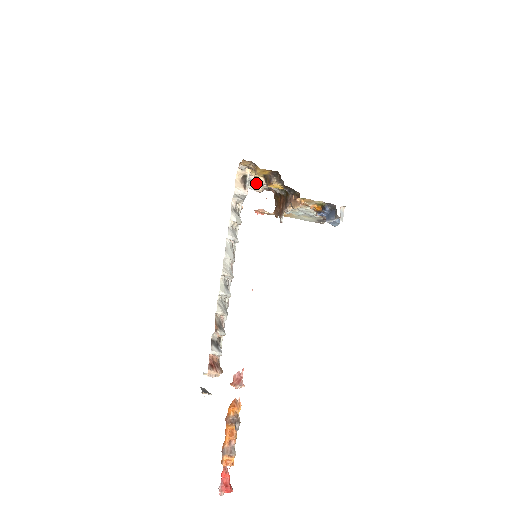
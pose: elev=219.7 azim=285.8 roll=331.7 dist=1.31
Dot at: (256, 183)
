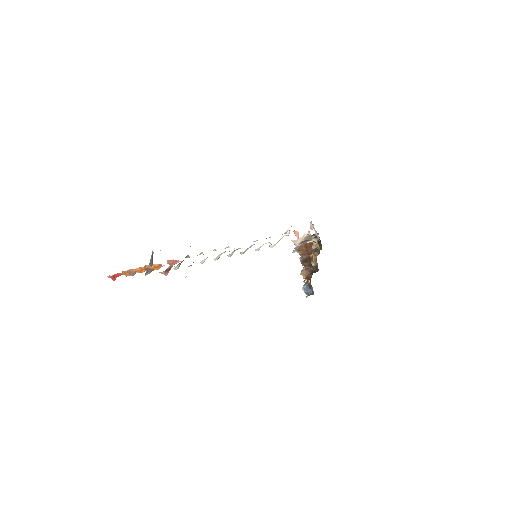
Dot at: occluded
